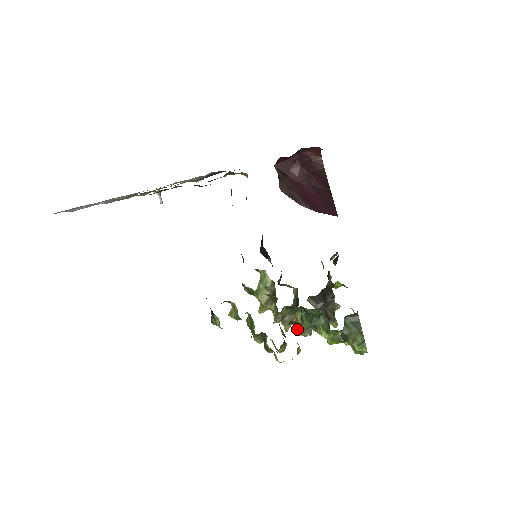
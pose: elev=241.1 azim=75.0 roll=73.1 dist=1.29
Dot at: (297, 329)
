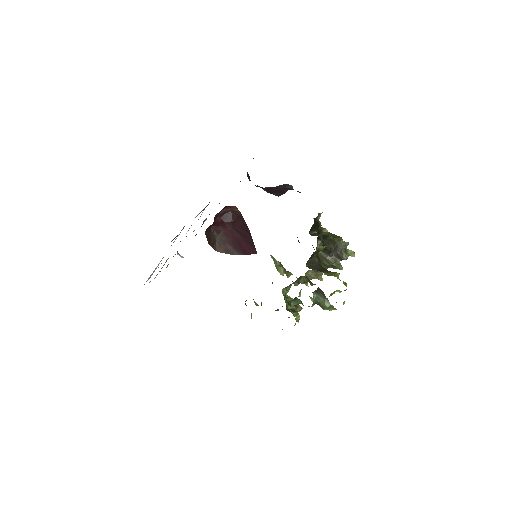
Dot at: occluded
